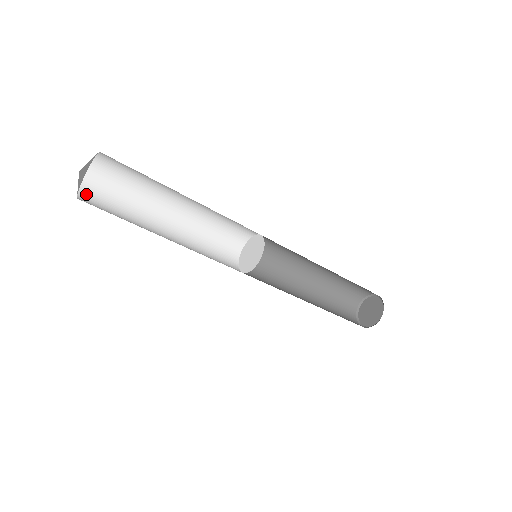
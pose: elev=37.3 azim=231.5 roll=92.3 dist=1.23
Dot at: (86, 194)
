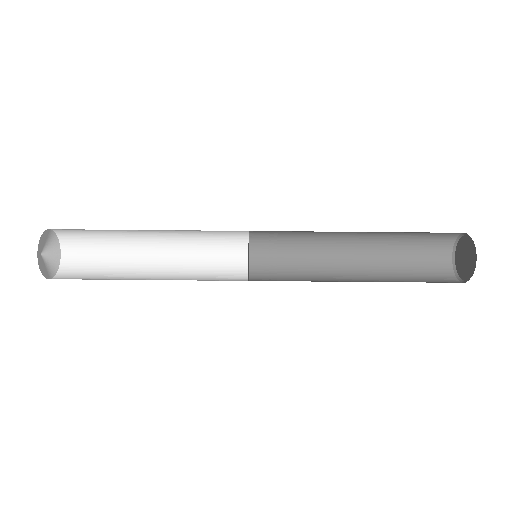
Dot at: occluded
